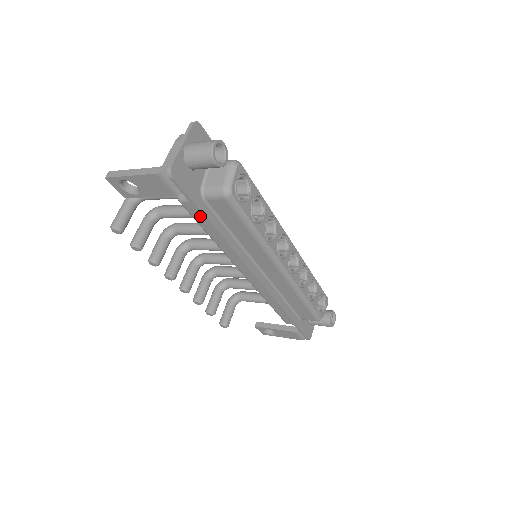
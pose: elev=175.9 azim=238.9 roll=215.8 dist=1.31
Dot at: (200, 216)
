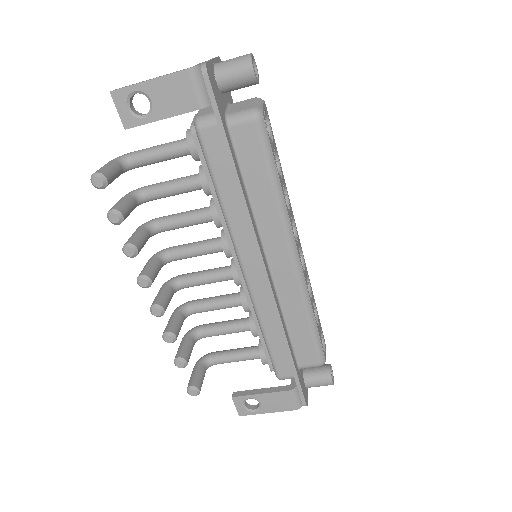
Dot at: (218, 153)
